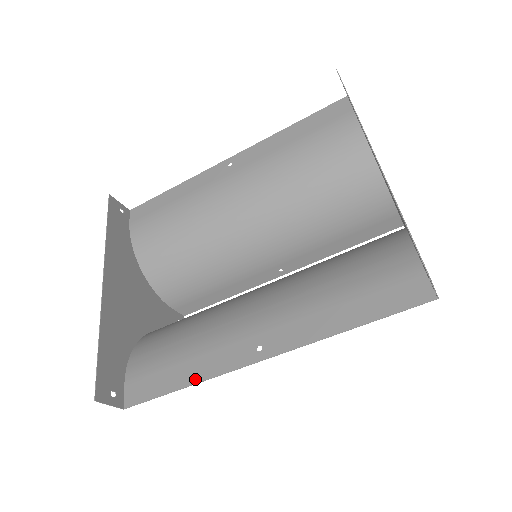
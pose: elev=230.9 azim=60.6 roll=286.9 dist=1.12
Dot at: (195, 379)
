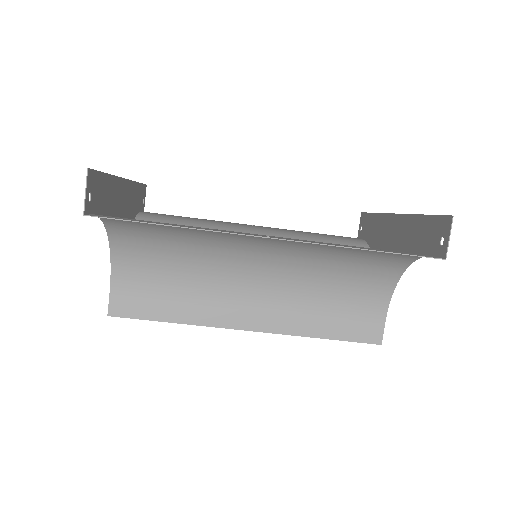
Dot at: (189, 227)
